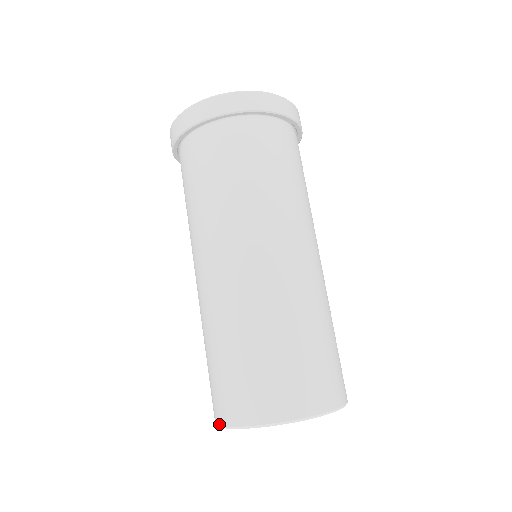
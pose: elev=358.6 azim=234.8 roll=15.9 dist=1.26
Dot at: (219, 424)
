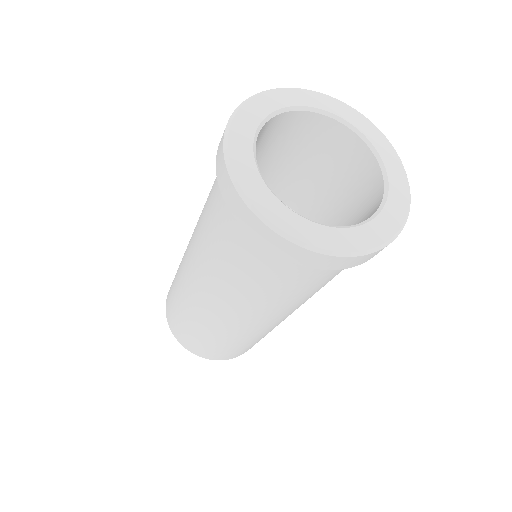
Dot at: (166, 317)
